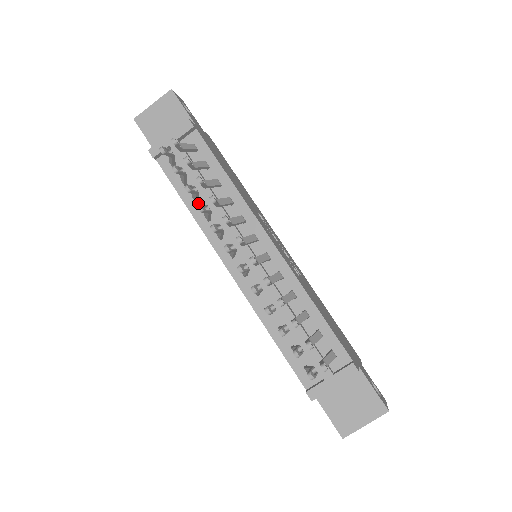
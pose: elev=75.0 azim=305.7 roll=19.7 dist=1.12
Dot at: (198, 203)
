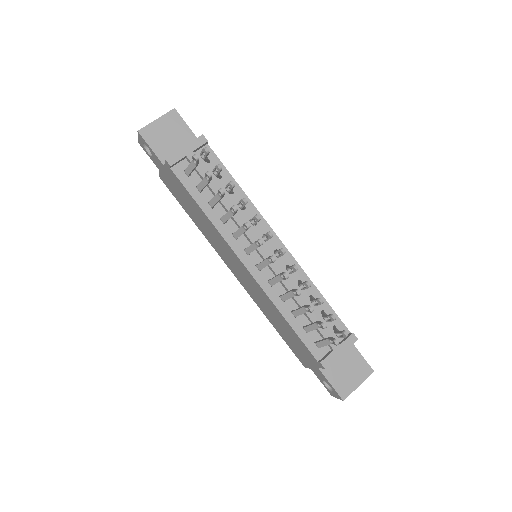
Dot at: (213, 208)
